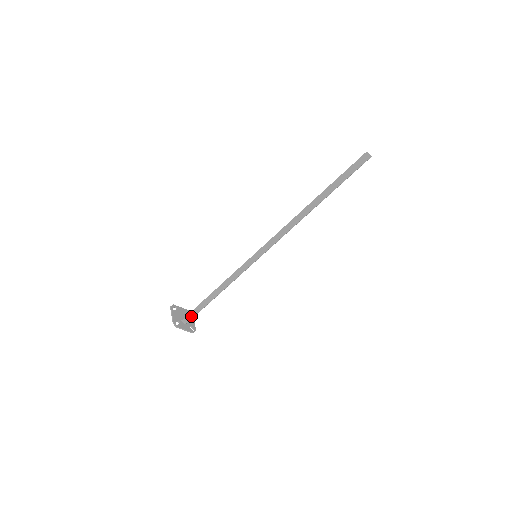
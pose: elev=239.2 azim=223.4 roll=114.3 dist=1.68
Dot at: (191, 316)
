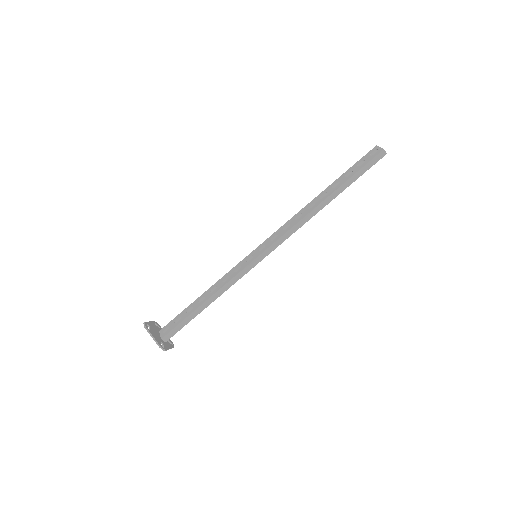
Dot at: (174, 332)
